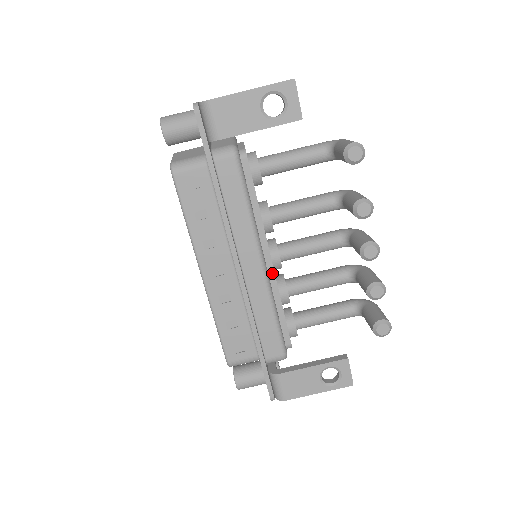
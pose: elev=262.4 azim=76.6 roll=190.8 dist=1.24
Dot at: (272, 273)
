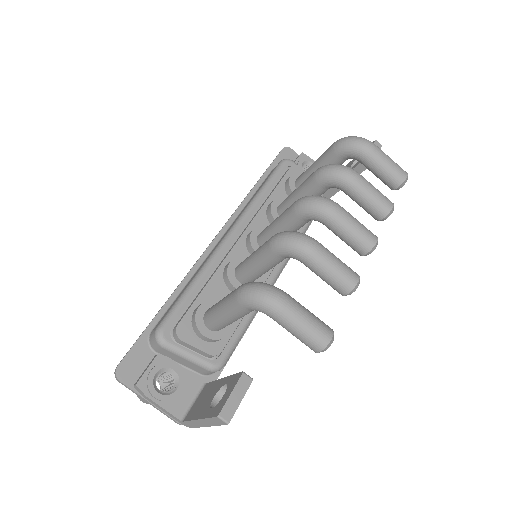
Dot at: occluded
